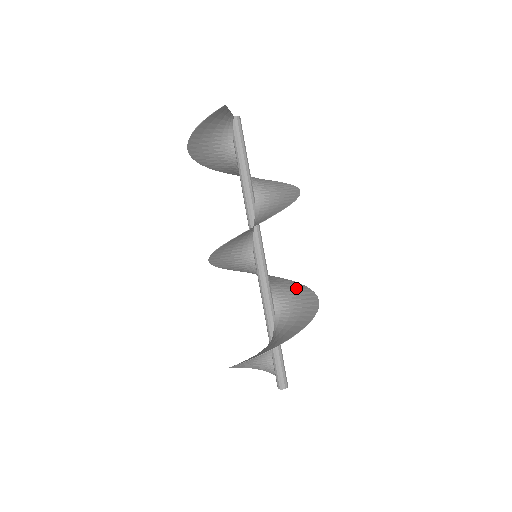
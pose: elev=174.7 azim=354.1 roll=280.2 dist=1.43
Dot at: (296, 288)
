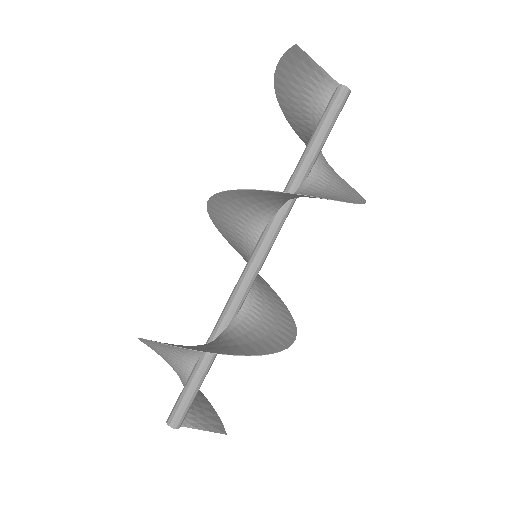
Dot at: (277, 334)
